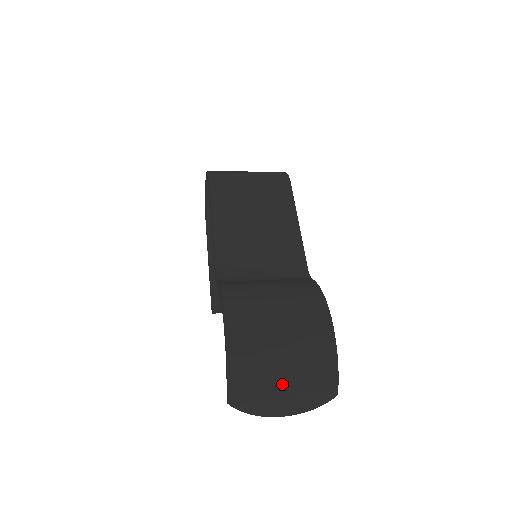
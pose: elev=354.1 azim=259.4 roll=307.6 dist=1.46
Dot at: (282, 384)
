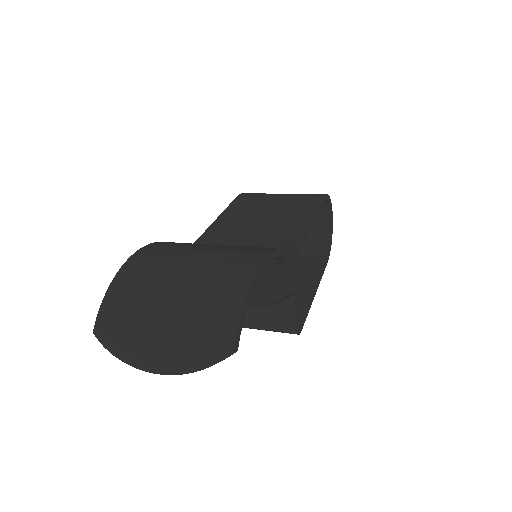
Dot at: (161, 319)
